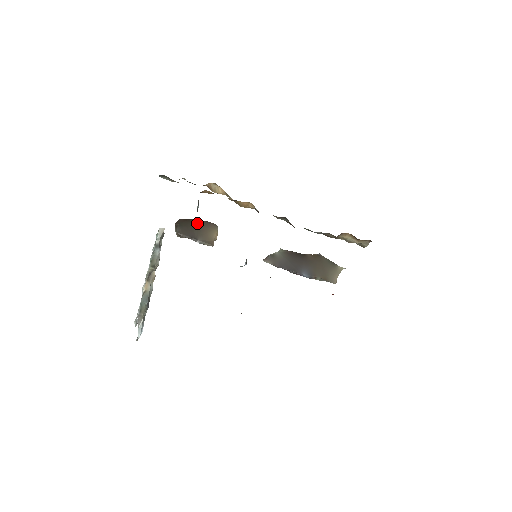
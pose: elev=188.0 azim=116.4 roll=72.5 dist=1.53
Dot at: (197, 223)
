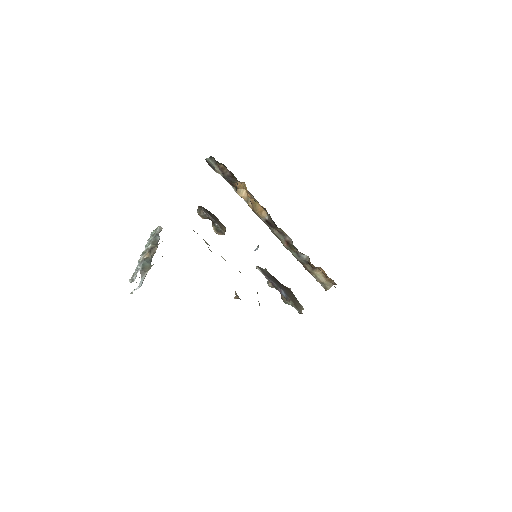
Dot at: (213, 215)
